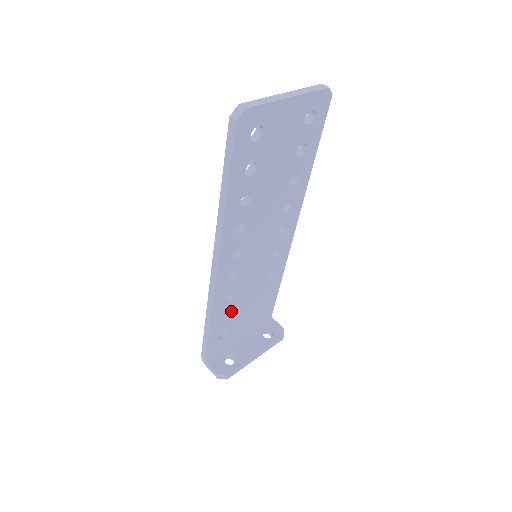
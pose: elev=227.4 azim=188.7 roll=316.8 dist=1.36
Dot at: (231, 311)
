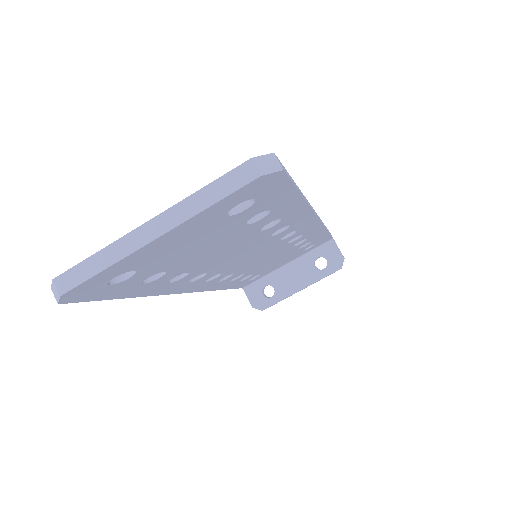
Dot at: (251, 274)
